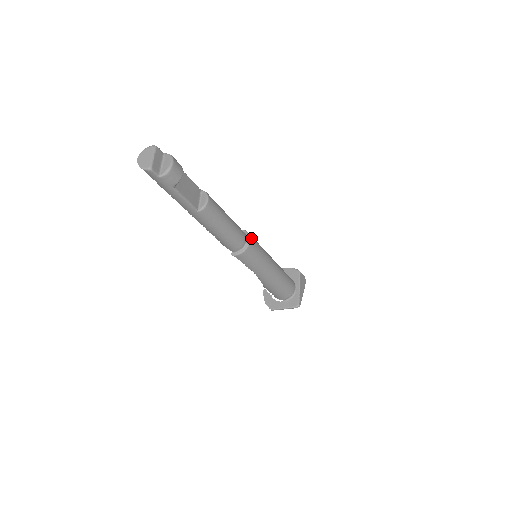
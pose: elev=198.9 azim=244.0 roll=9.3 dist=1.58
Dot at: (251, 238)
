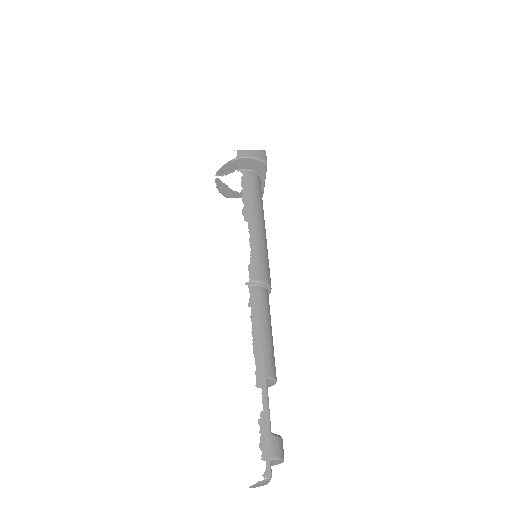
Dot at: occluded
